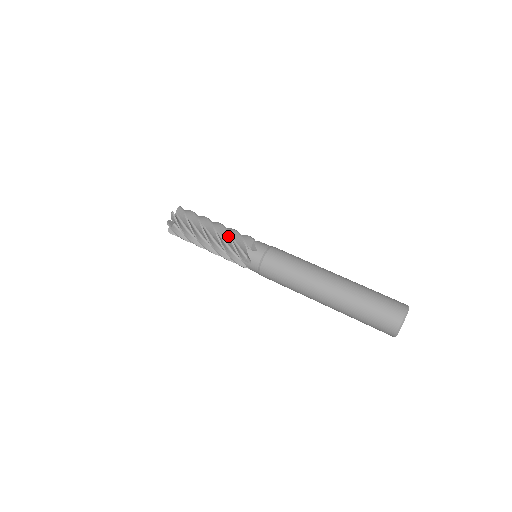
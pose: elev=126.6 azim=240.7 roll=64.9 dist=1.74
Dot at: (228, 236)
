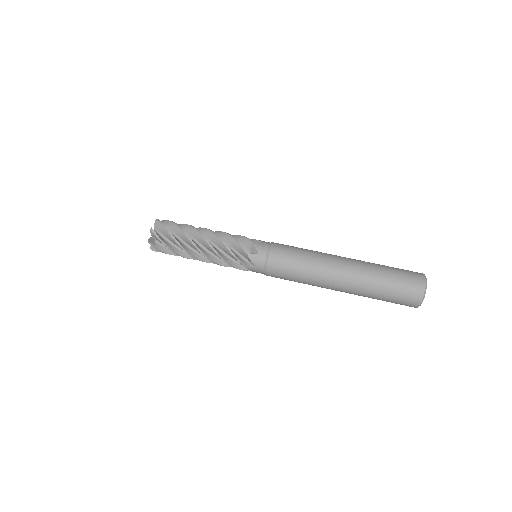
Dot at: (220, 258)
